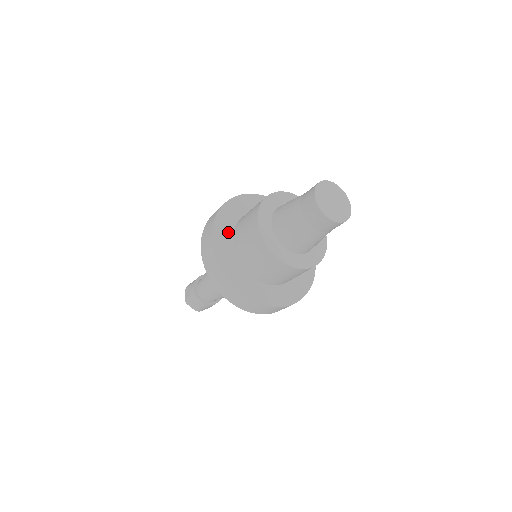
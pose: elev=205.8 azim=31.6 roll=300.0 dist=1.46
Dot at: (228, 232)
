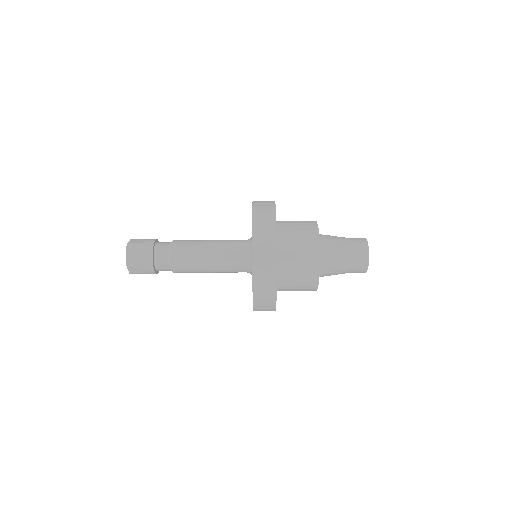
Dot at: occluded
